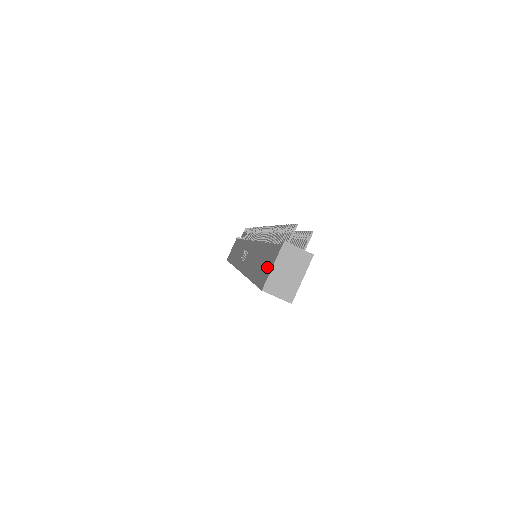
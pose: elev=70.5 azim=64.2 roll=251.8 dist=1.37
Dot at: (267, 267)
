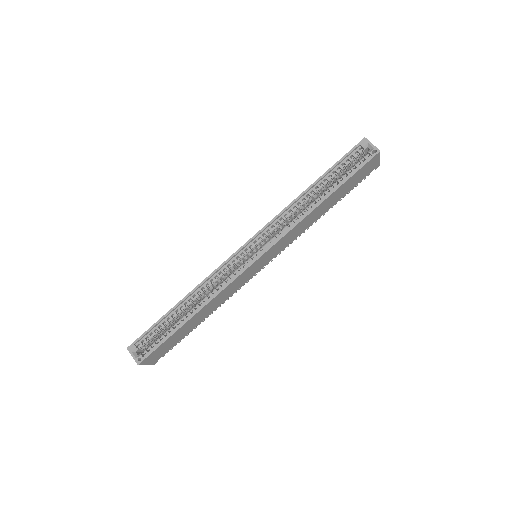
Dot at: occluded
